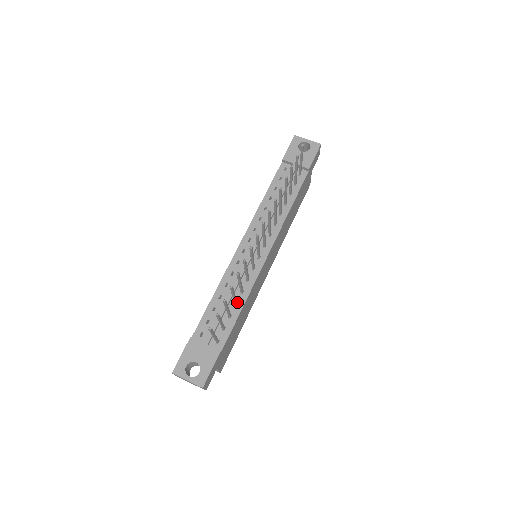
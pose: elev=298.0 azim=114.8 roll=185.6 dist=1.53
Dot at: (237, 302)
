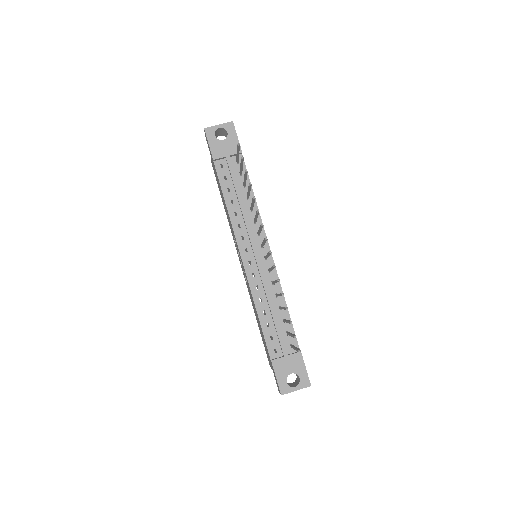
Dot at: (279, 306)
